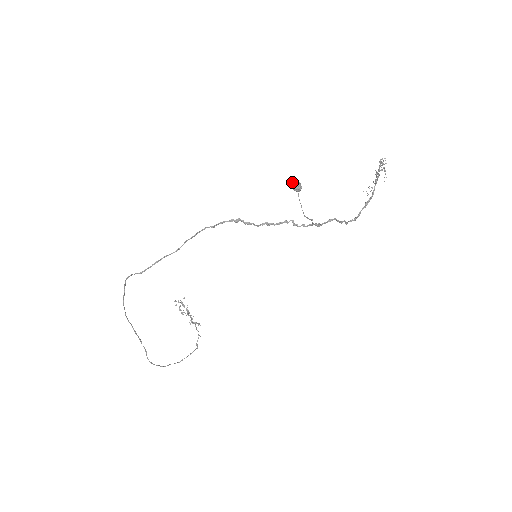
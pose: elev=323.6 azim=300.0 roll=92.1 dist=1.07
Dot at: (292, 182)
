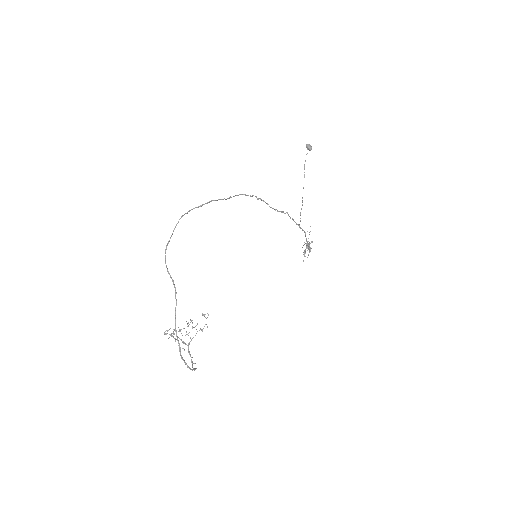
Dot at: (308, 144)
